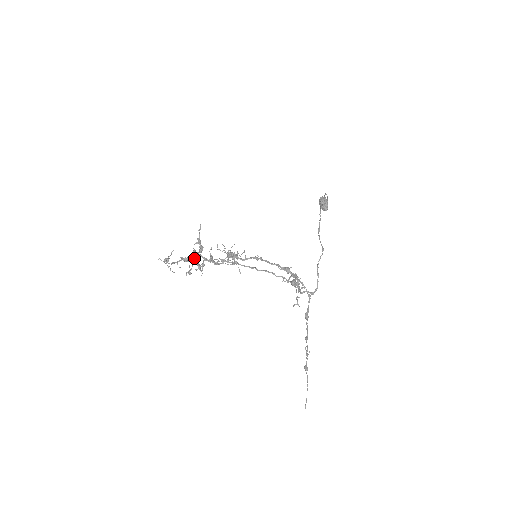
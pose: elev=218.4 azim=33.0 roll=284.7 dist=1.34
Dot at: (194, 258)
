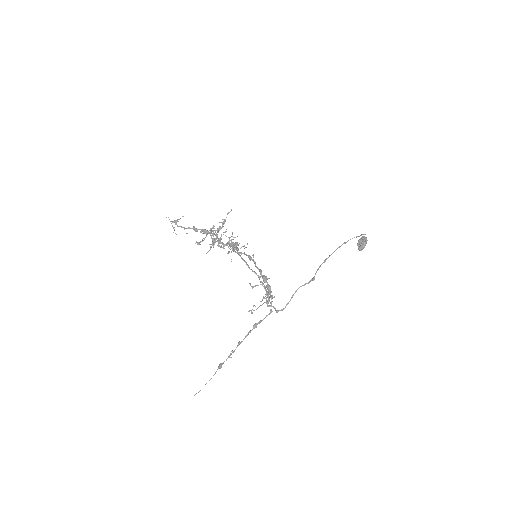
Dot at: (213, 234)
